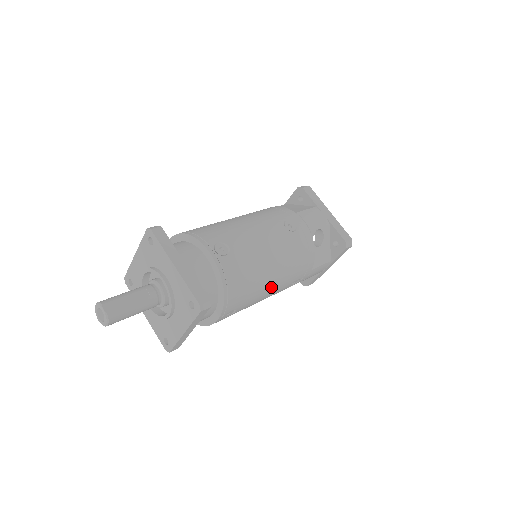
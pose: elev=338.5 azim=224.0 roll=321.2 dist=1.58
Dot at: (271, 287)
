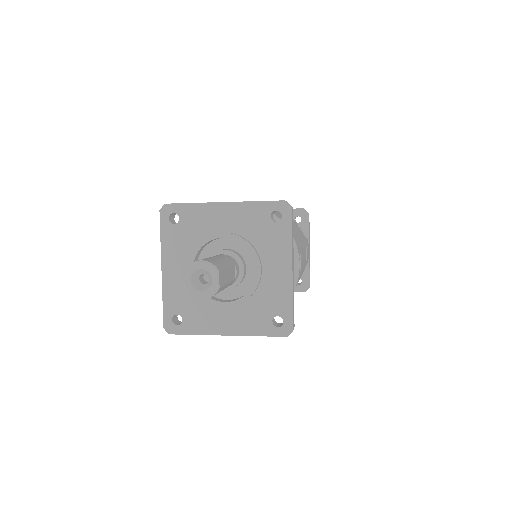
Dot at: occluded
